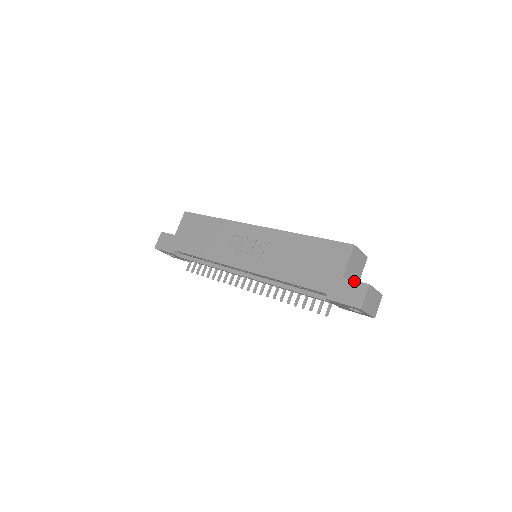
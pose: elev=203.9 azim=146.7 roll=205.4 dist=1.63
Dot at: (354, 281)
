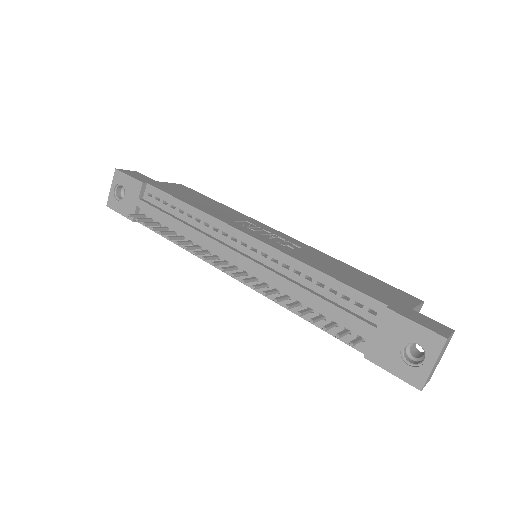
Dot at: occluded
